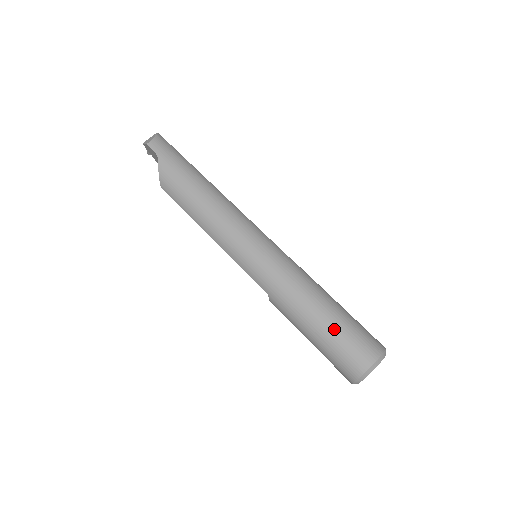
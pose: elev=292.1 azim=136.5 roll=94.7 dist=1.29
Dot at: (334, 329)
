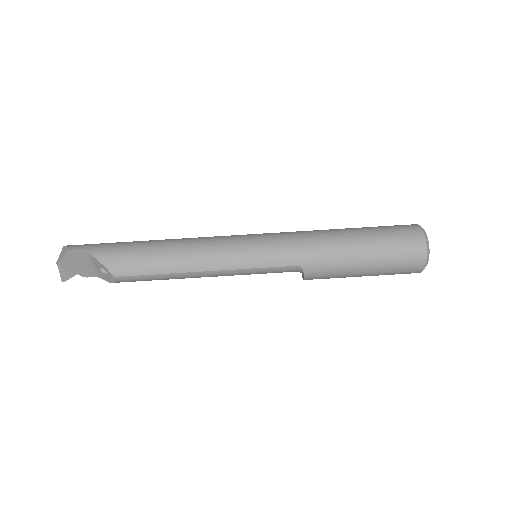
Dot at: (374, 236)
